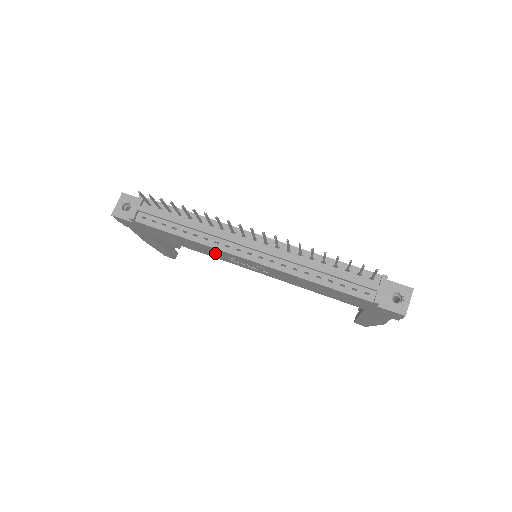
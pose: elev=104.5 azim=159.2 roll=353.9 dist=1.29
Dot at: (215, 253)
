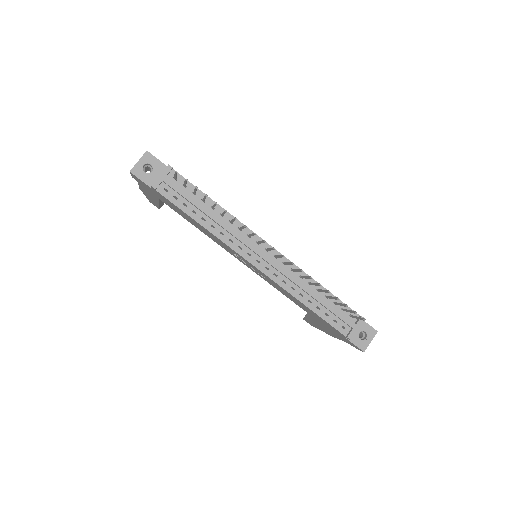
Dot at: (222, 244)
